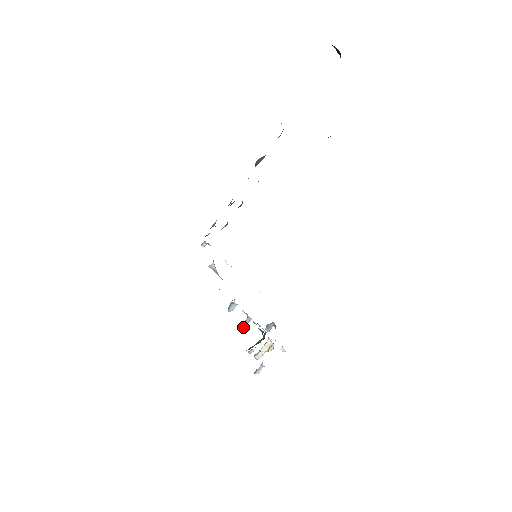
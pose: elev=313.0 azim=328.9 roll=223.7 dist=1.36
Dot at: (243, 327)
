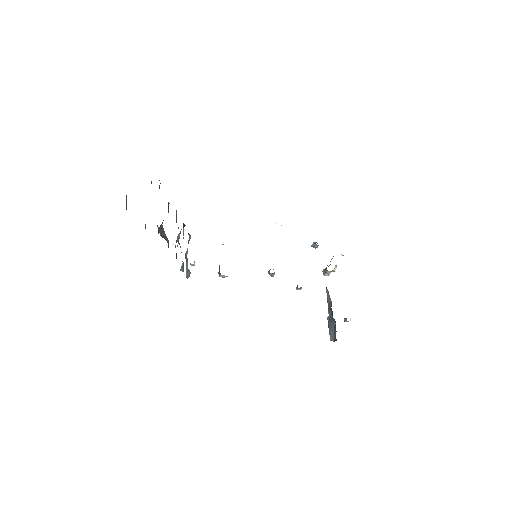
Dot at: occluded
